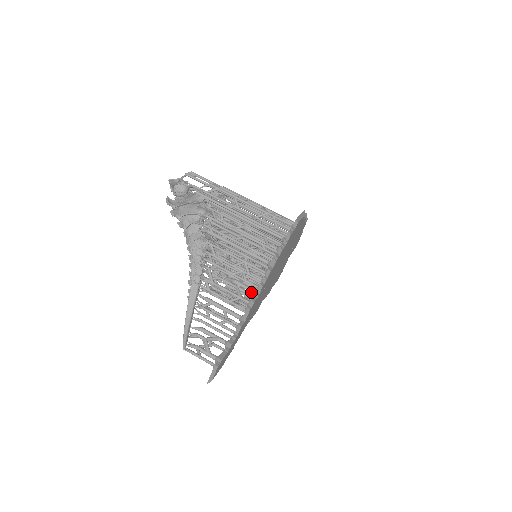
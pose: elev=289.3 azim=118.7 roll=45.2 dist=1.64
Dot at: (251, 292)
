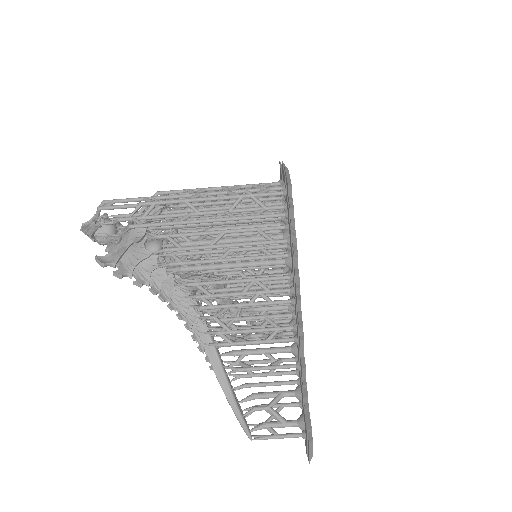
Dot at: occluded
